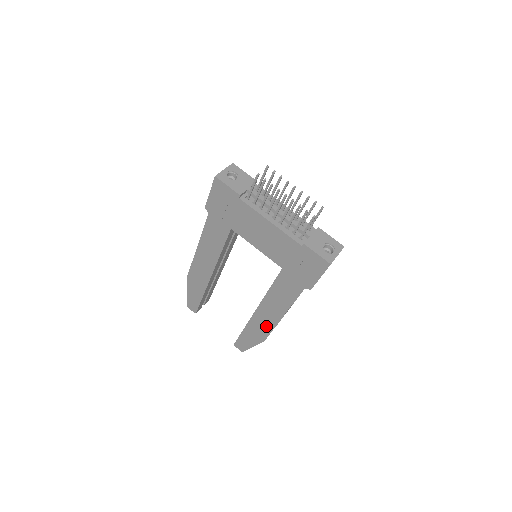
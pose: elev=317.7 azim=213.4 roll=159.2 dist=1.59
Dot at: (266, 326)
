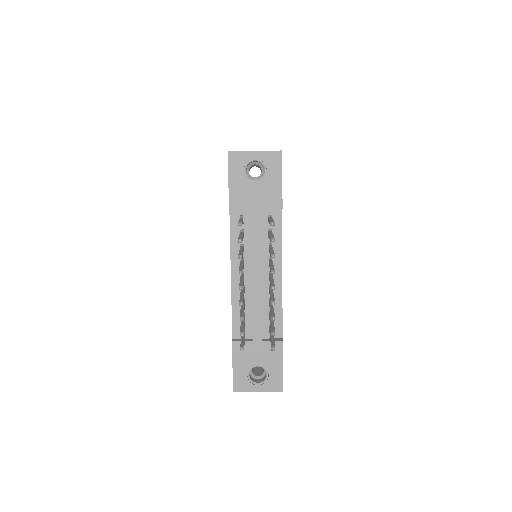
Dot at: occluded
